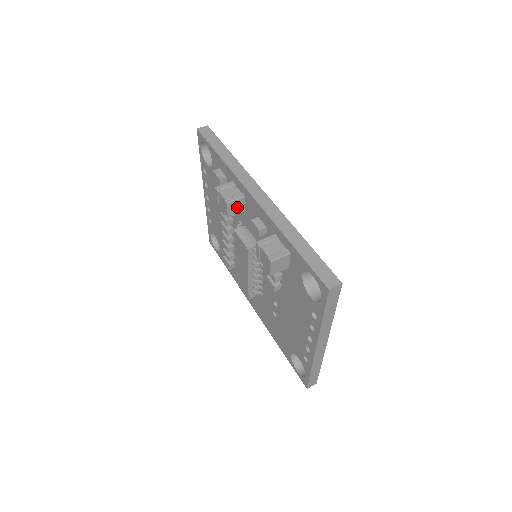
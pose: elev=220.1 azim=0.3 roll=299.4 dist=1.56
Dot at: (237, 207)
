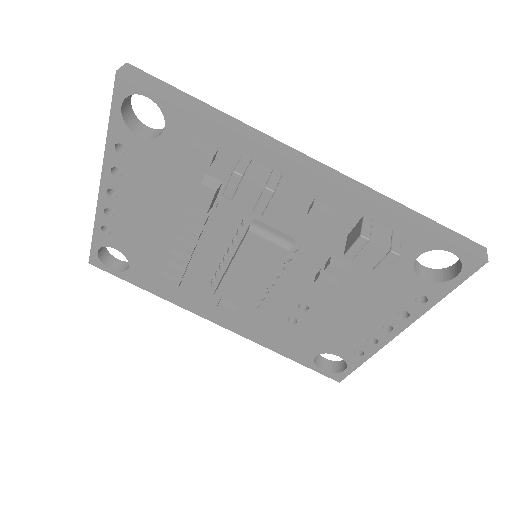
Dot at: occluded
